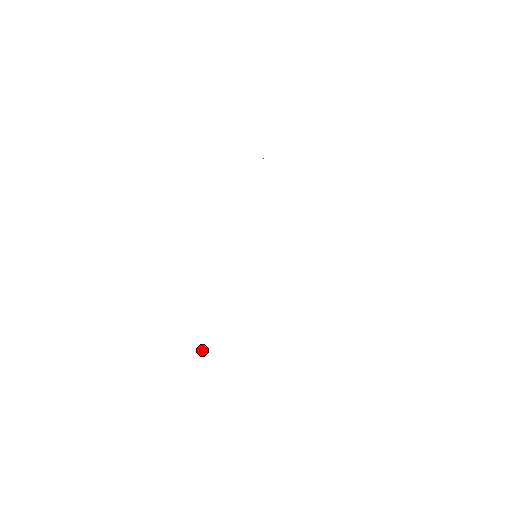
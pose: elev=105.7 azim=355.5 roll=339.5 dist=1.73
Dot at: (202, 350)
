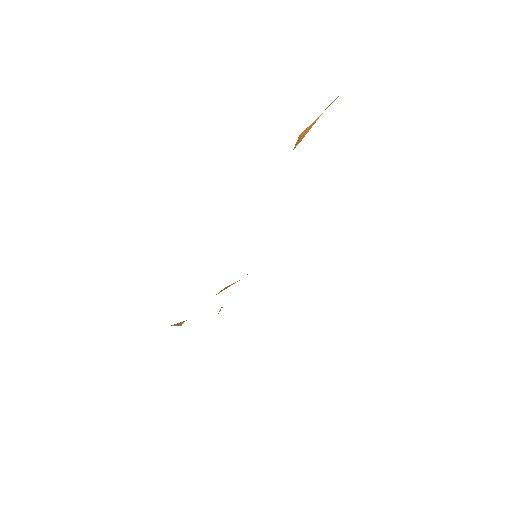
Dot at: occluded
